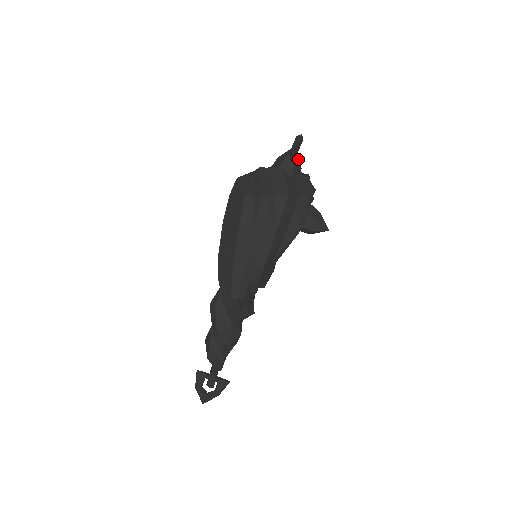
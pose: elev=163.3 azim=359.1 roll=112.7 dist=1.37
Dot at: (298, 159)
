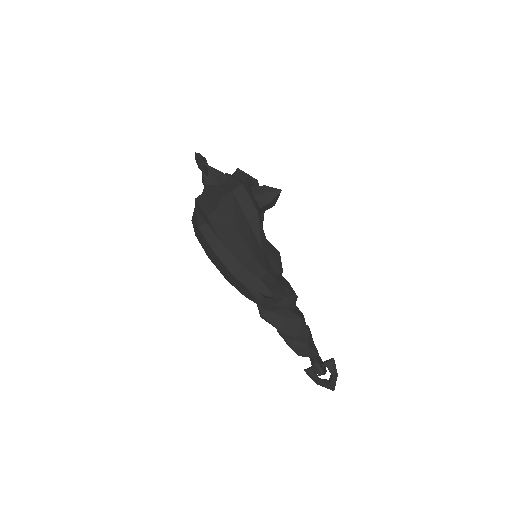
Dot at: (212, 169)
